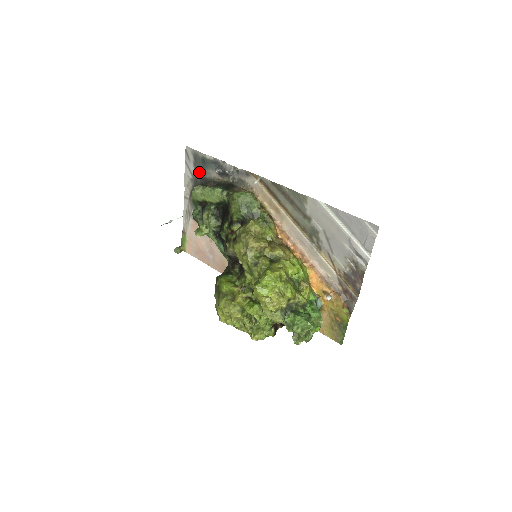
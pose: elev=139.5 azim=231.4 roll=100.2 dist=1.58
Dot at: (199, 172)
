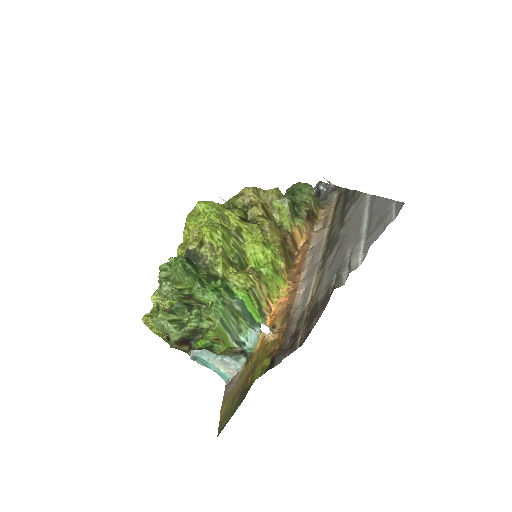
Dot at: occluded
